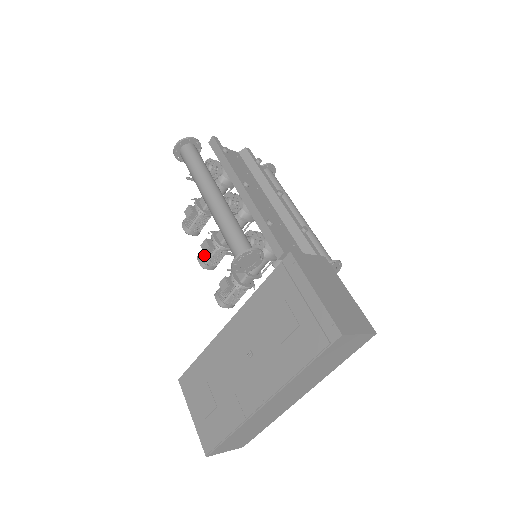
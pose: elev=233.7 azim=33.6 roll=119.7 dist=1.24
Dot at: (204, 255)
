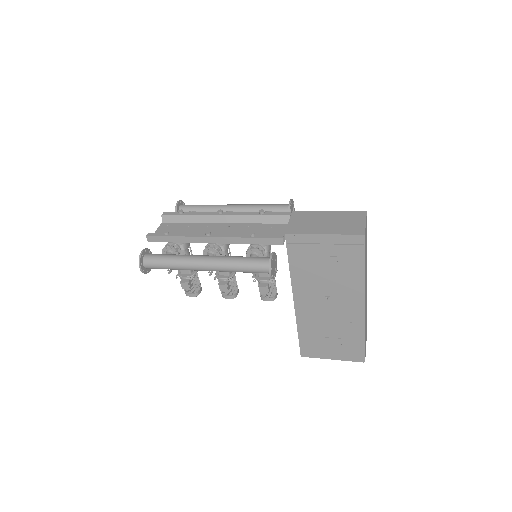
Dot at: (227, 292)
